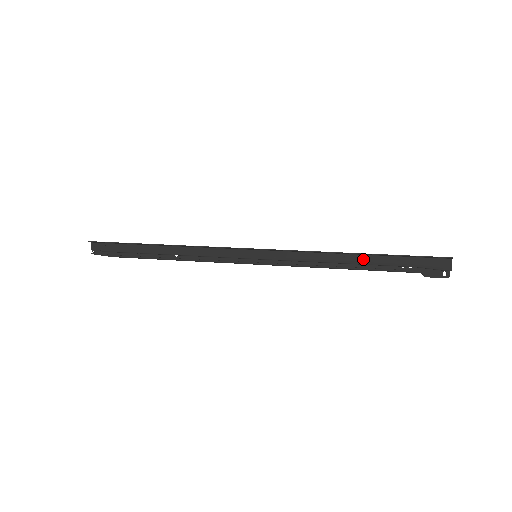
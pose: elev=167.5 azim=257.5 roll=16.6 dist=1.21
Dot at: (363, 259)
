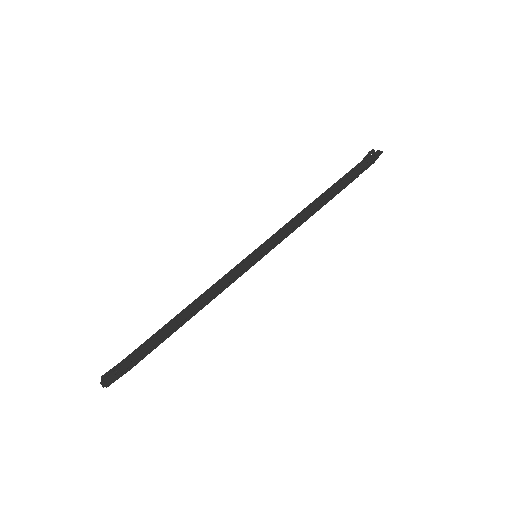
Dot at: occluded
